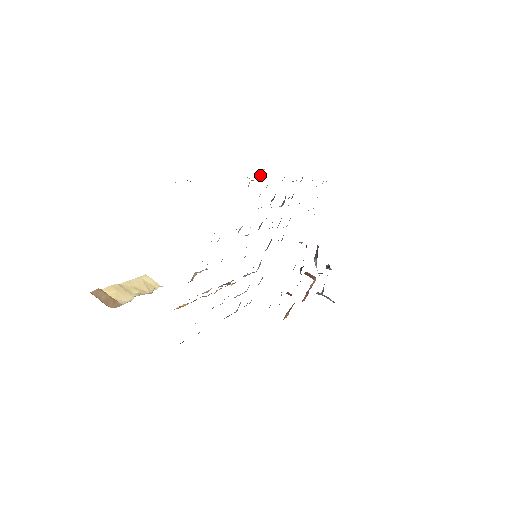
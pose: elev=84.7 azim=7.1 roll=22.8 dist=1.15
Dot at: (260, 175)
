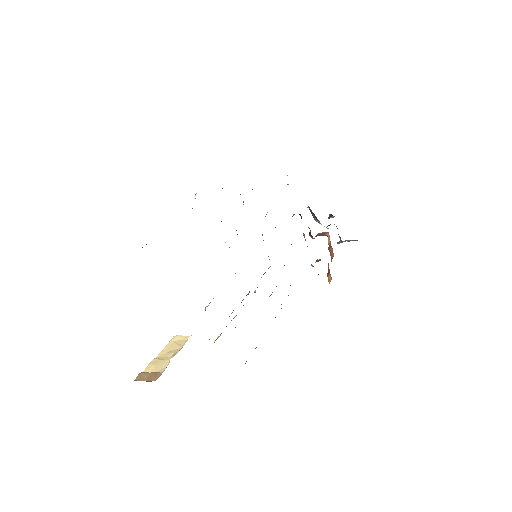
Dot at: occluded
